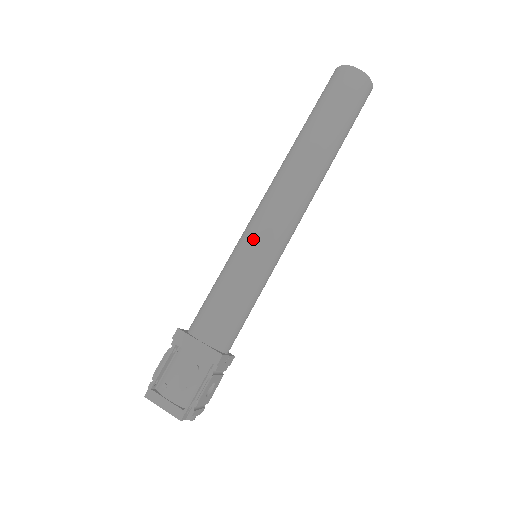
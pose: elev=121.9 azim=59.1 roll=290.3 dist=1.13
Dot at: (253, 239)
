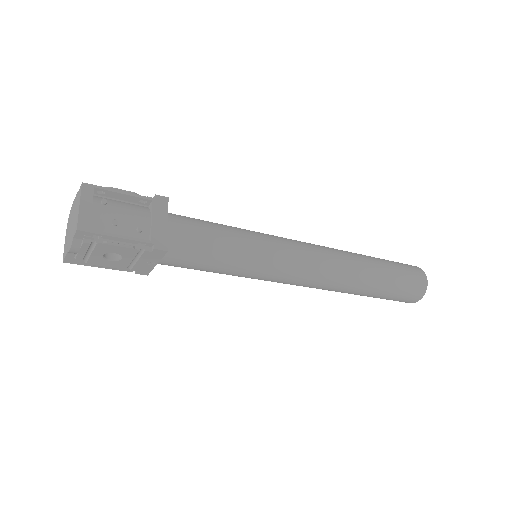
Dot at: (277, 243)
